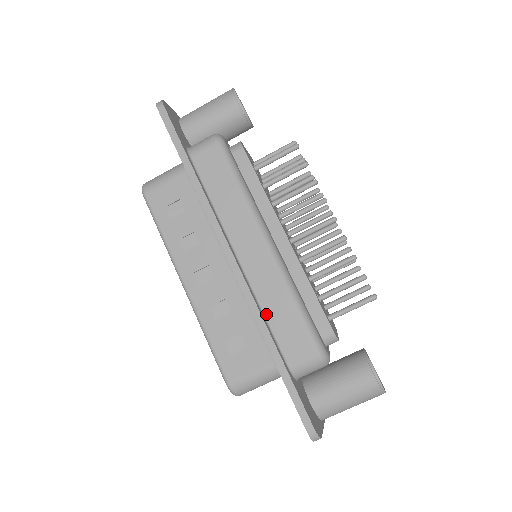
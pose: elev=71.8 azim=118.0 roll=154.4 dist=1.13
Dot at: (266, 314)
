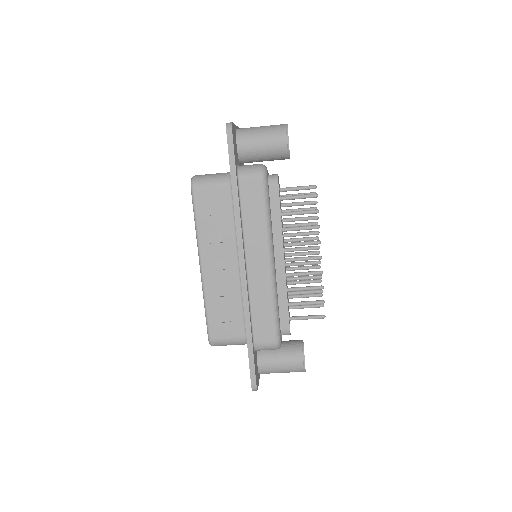
Dot at: (252, 308)
